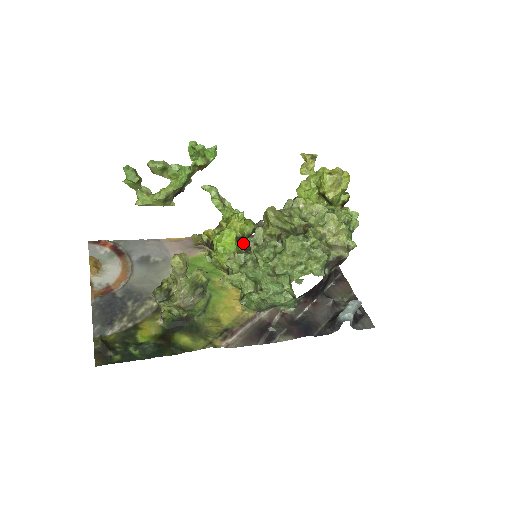
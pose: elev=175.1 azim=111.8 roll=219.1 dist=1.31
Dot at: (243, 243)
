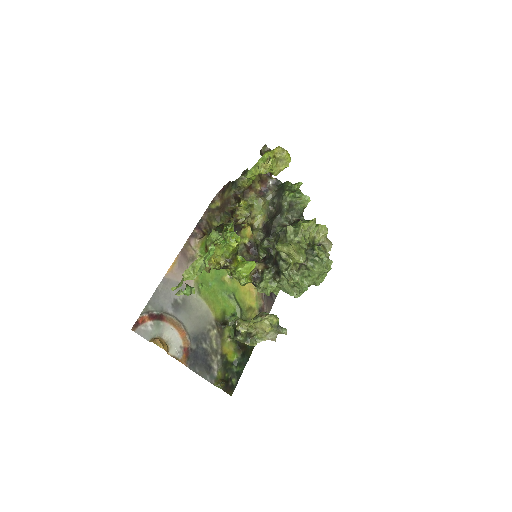
Dot at: occluded
